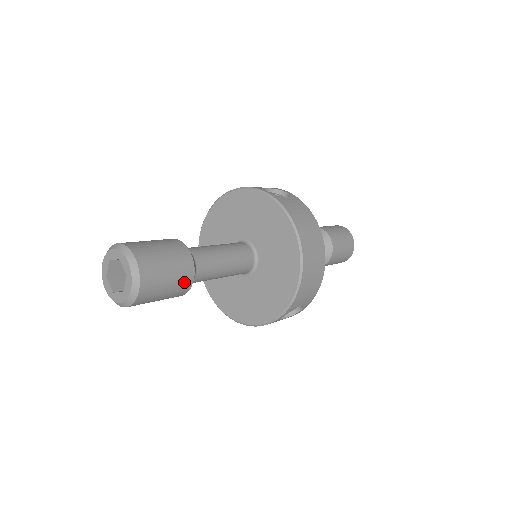
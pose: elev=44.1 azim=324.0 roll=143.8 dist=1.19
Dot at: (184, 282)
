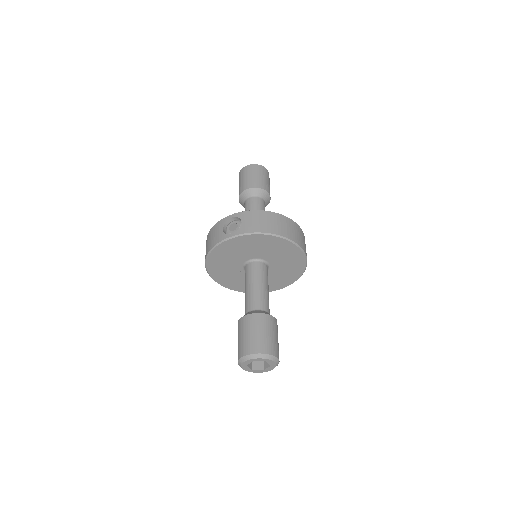
Dot at: (275, 325)
